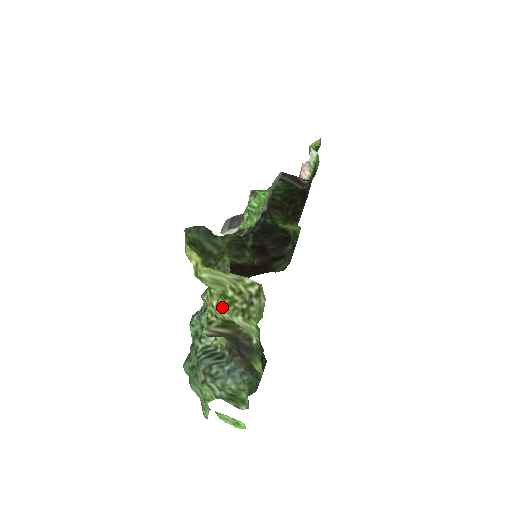
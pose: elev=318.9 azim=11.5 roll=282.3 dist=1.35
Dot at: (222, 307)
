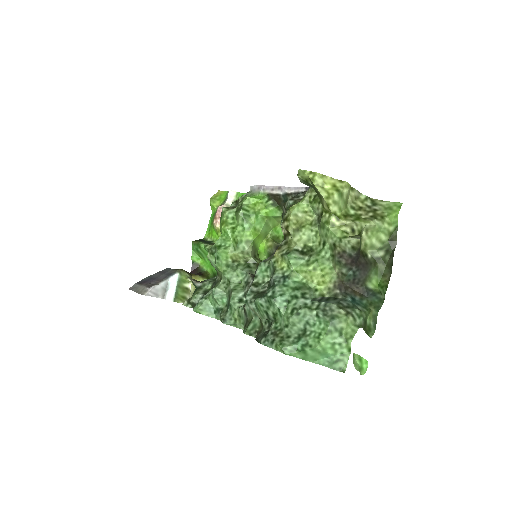
Dot at: (356, 220)
